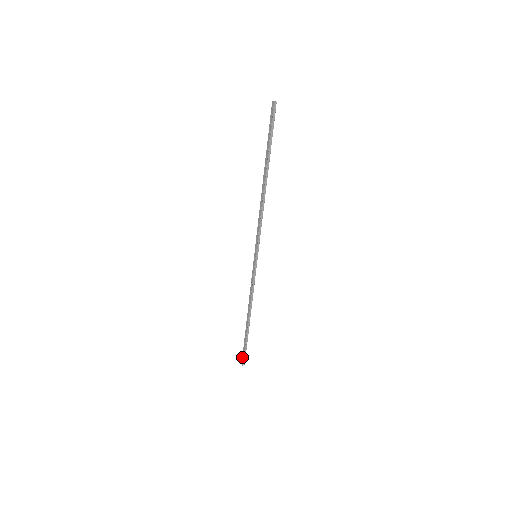
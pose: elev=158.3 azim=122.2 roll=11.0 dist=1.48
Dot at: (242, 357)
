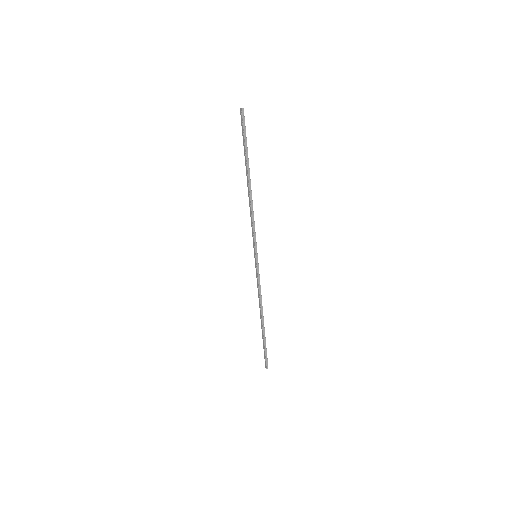
Dot at: occluded
